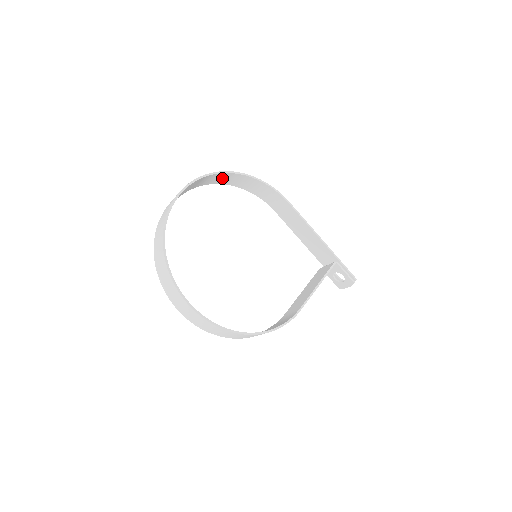
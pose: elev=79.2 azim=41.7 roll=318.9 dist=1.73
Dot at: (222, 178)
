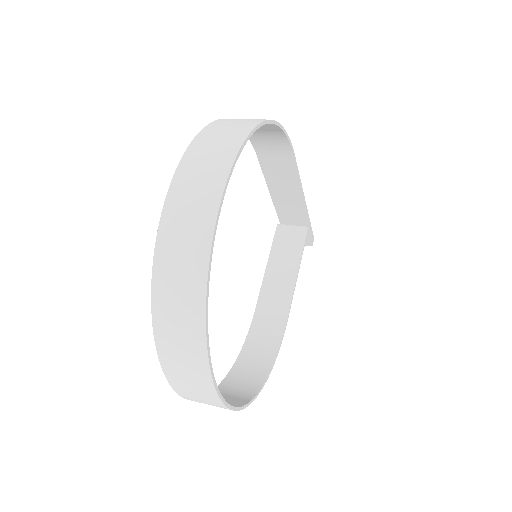
Dot at: occluded
